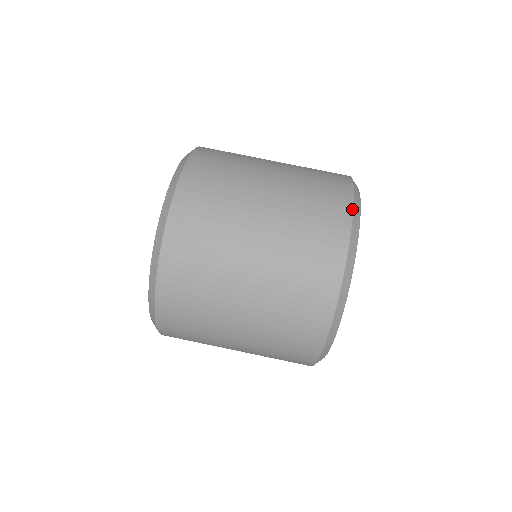
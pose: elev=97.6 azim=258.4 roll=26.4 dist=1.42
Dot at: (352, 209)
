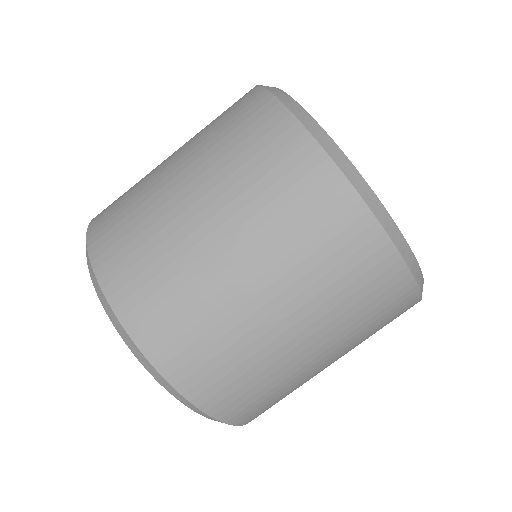
Dot at: (257, 86)
